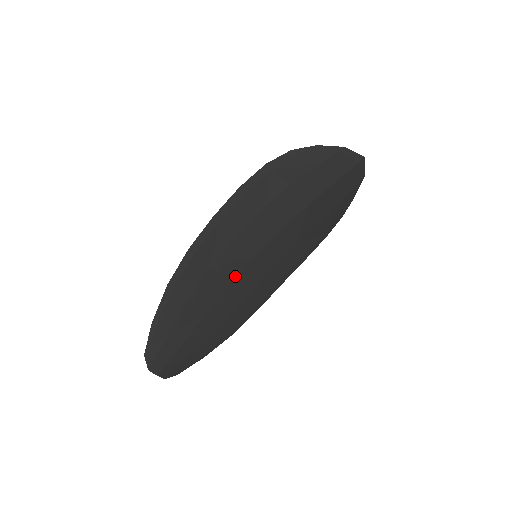
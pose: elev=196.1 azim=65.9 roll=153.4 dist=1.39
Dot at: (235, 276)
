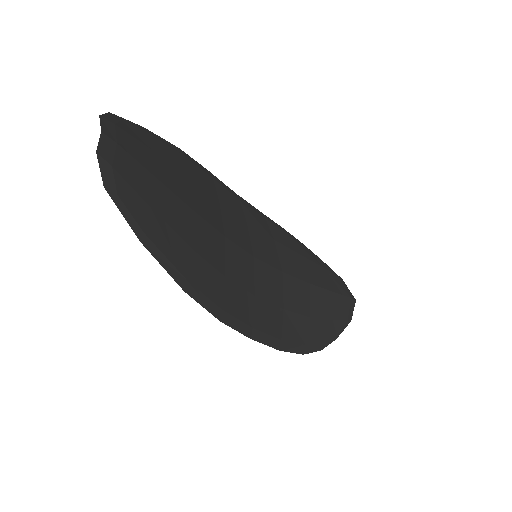
Dot at: (231, 240)
